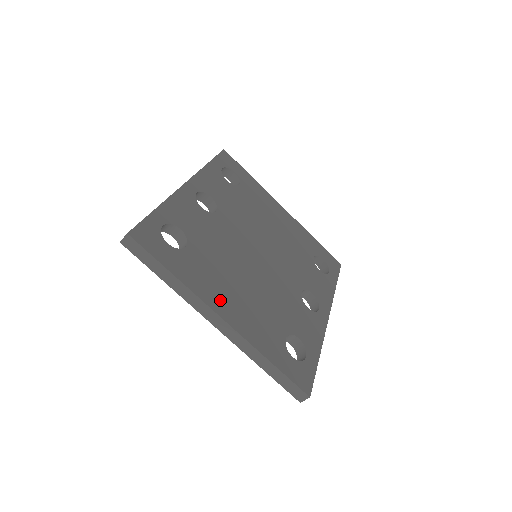
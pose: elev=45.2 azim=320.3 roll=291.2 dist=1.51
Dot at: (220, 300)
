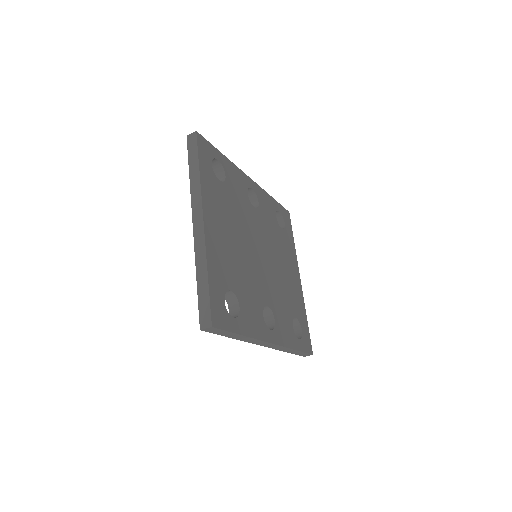
Dot at: (212, 216)
